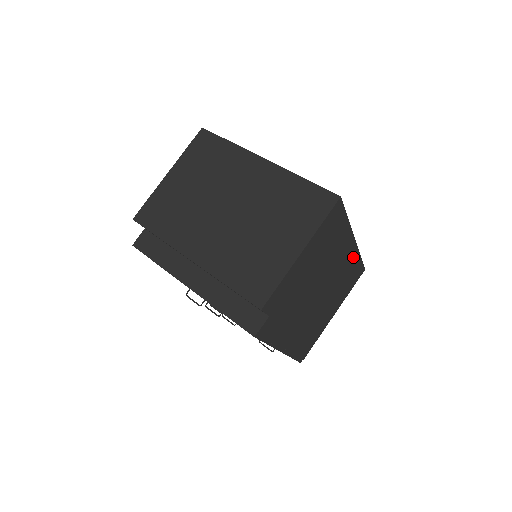
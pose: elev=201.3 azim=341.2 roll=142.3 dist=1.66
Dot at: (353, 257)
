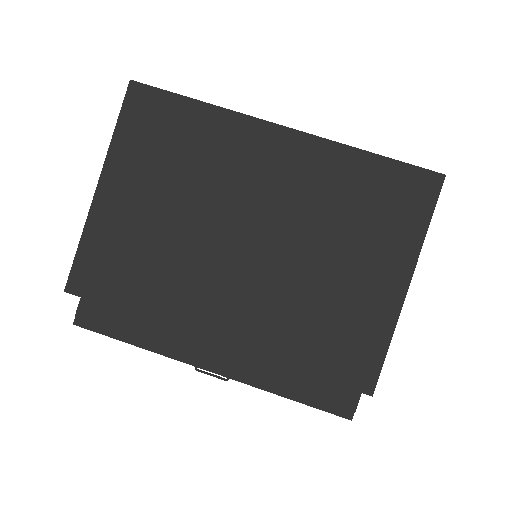
Dot at: occluded
